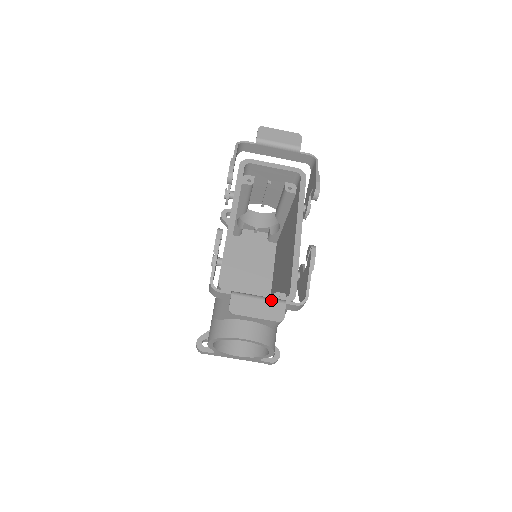
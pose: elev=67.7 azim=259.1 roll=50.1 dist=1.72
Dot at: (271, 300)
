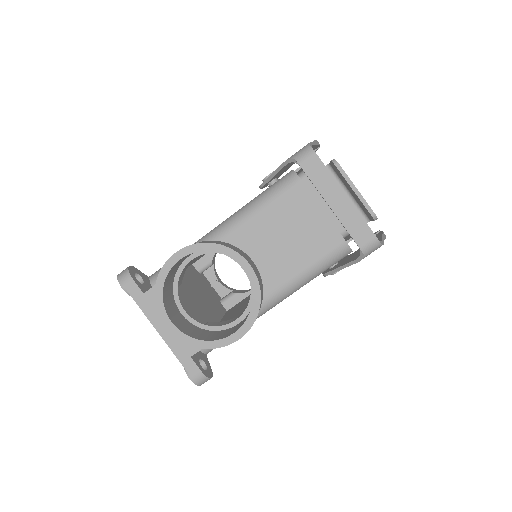
Dot at: occluded
